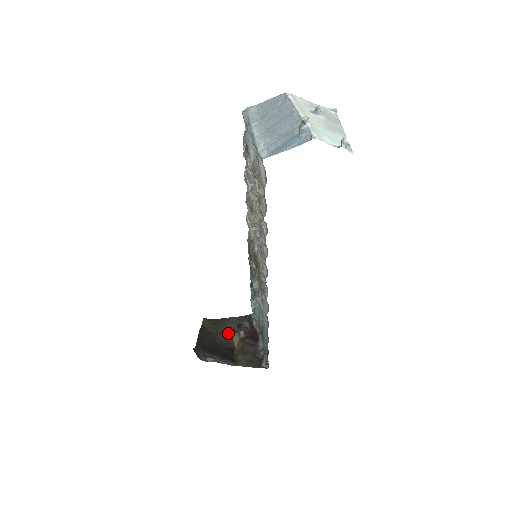
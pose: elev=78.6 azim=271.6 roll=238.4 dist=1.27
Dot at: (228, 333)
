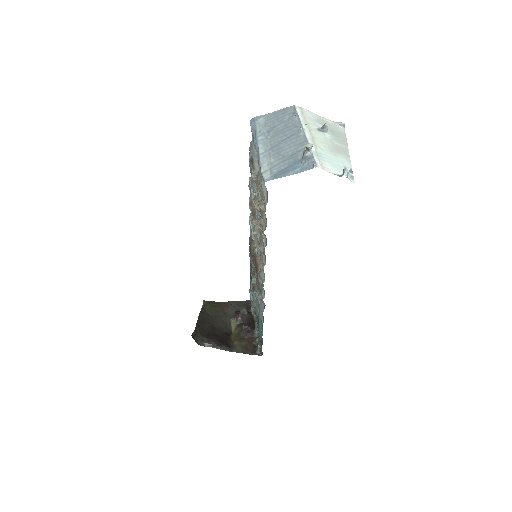
Dot at: (226, 317)
